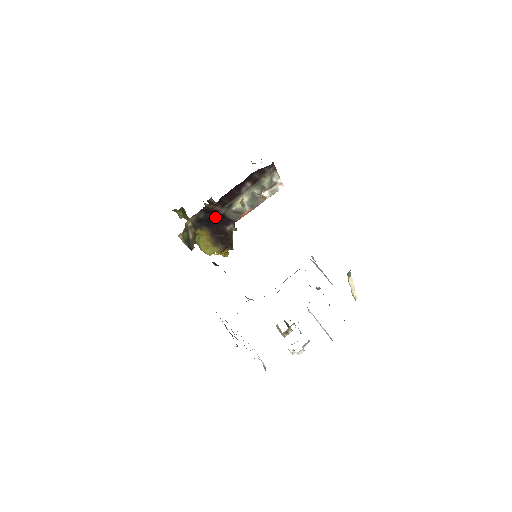
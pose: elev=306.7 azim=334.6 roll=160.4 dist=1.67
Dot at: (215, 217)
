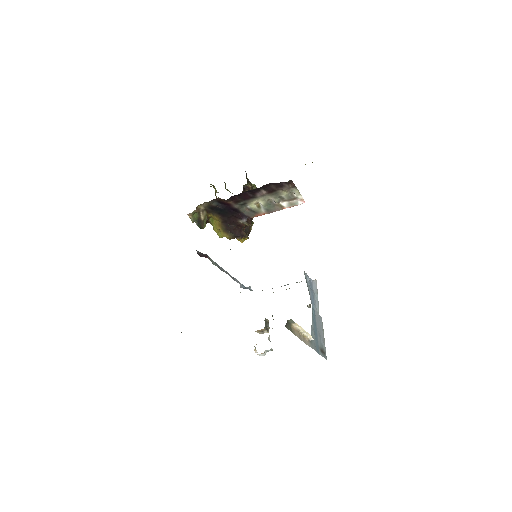
Dot at: (228, 209)
